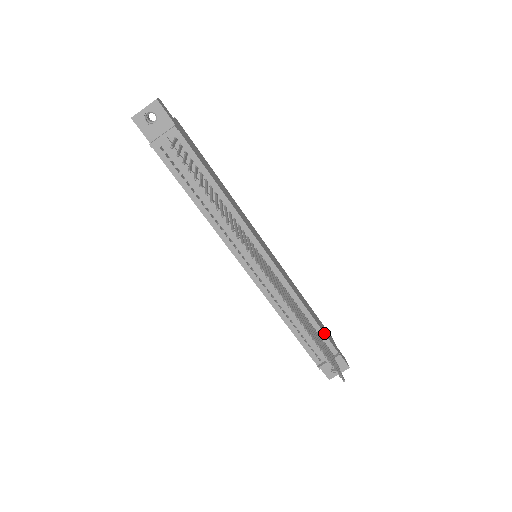
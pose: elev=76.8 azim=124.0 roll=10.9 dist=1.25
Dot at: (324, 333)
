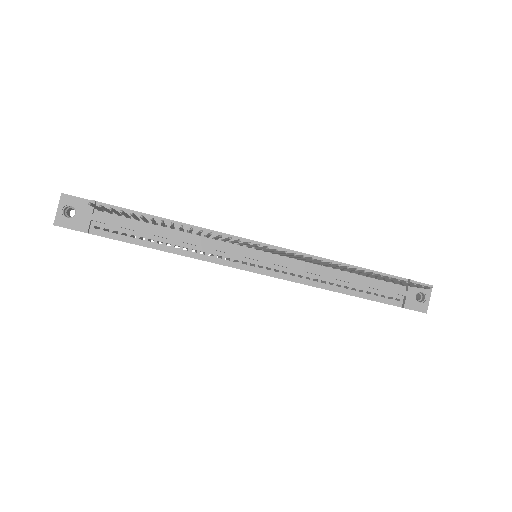
Dot at: (377, 272)
